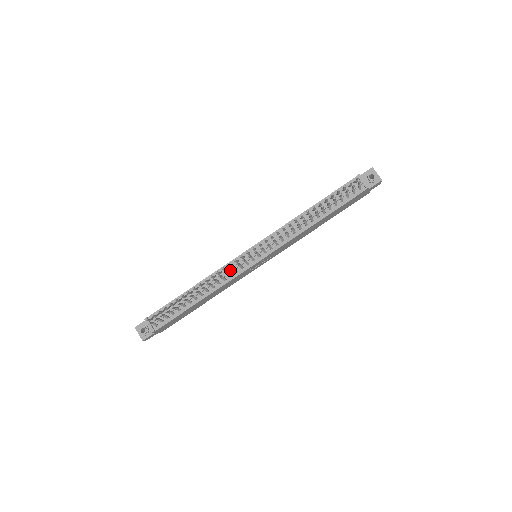
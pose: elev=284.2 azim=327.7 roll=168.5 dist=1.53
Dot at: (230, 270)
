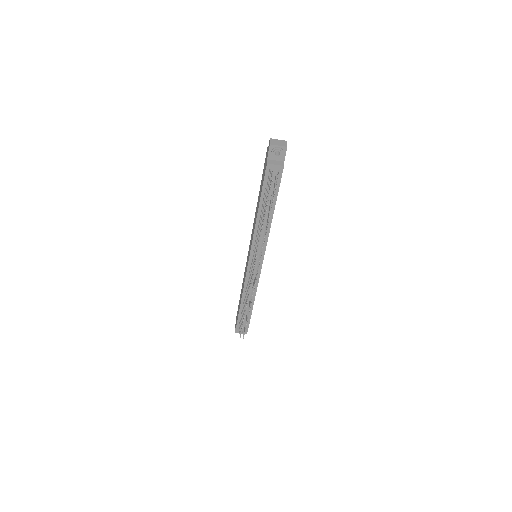
Dot at: (252, 280)
